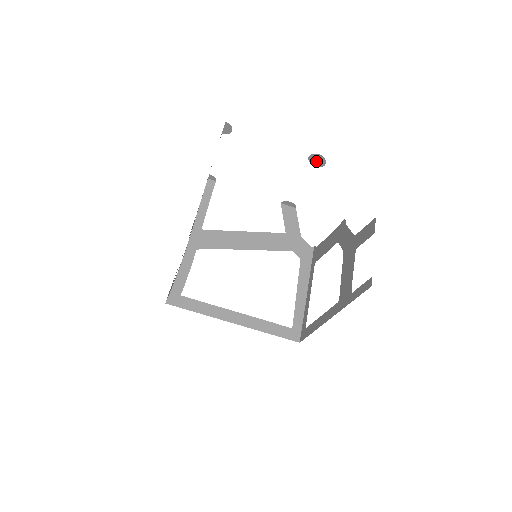
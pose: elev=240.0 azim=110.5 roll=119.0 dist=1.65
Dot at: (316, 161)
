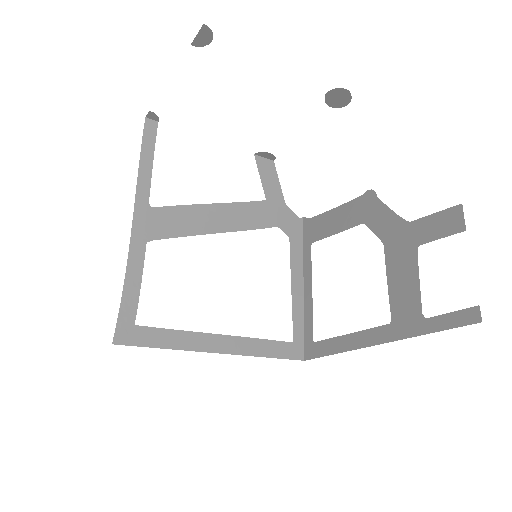
Dot at: (336, 99)
